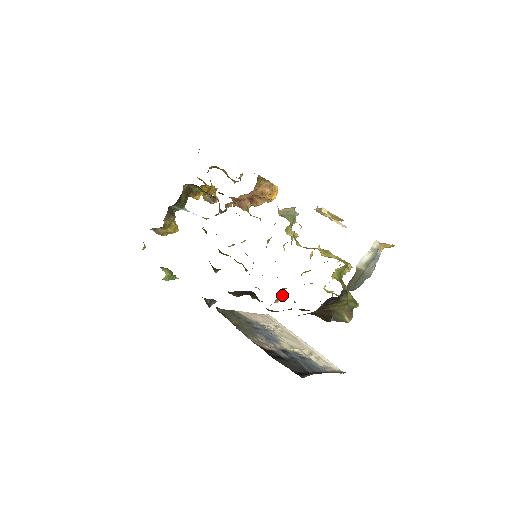
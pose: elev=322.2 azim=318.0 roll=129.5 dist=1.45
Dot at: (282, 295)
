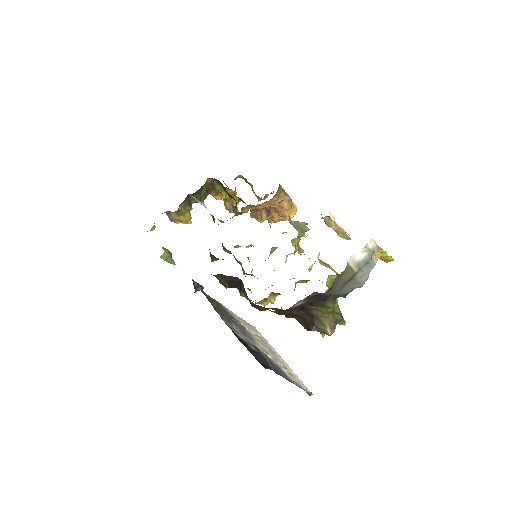
Dot at: (271, 301)
